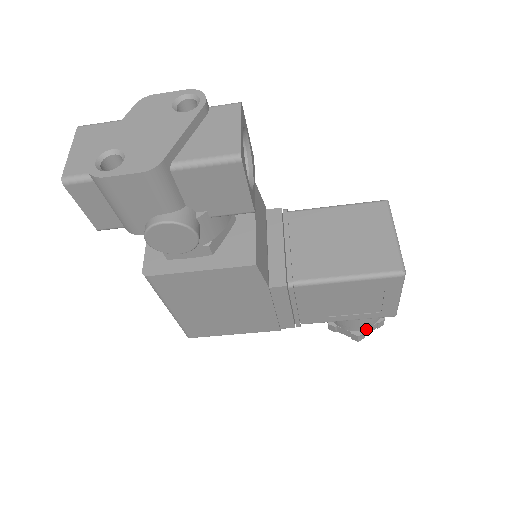
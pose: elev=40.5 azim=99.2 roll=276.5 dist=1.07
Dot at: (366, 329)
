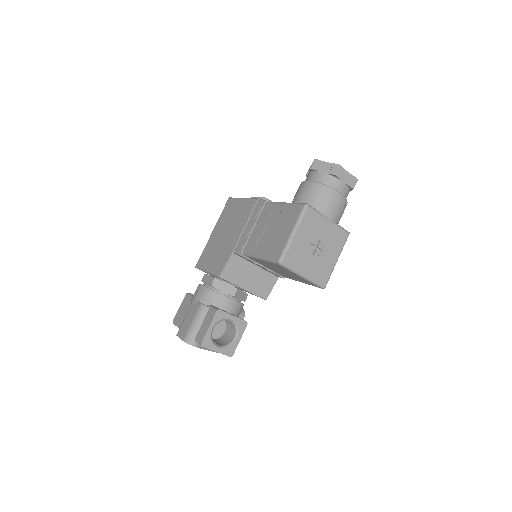
Dot at: occluded
